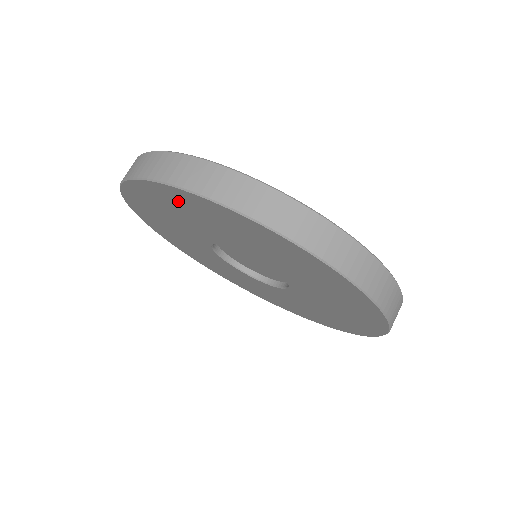
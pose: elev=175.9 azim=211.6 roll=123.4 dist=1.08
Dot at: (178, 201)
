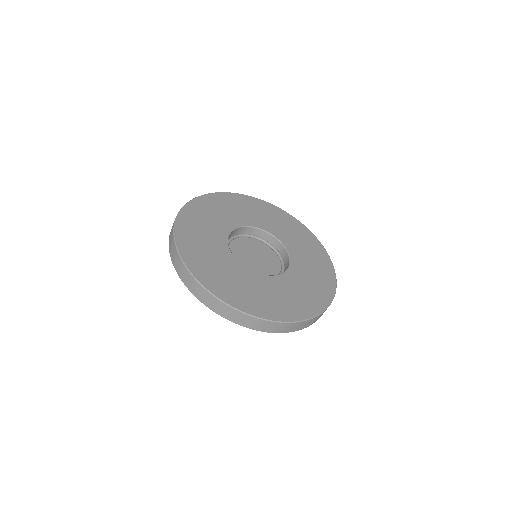
Dot at: occluded
